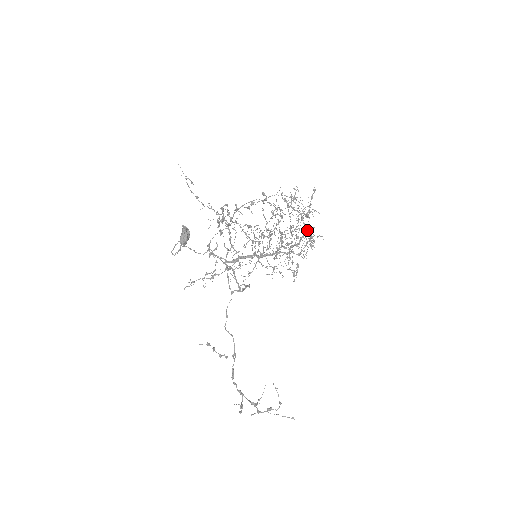
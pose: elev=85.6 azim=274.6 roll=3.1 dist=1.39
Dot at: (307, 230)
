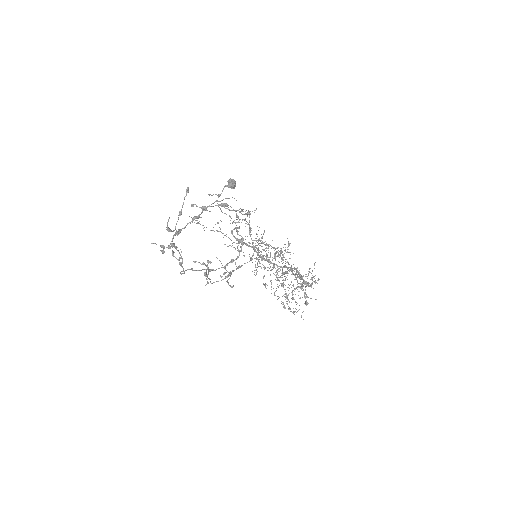
Dot at: (306, 282)
